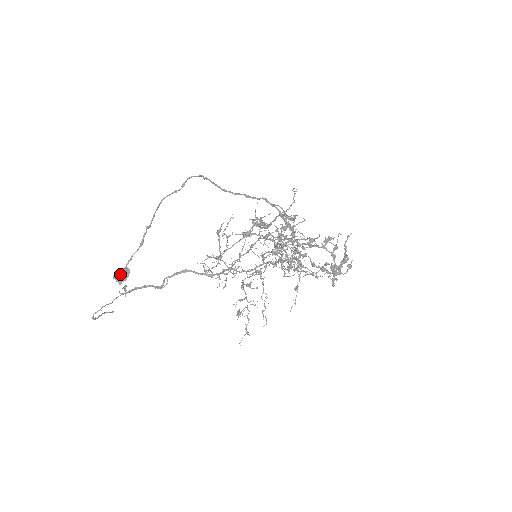
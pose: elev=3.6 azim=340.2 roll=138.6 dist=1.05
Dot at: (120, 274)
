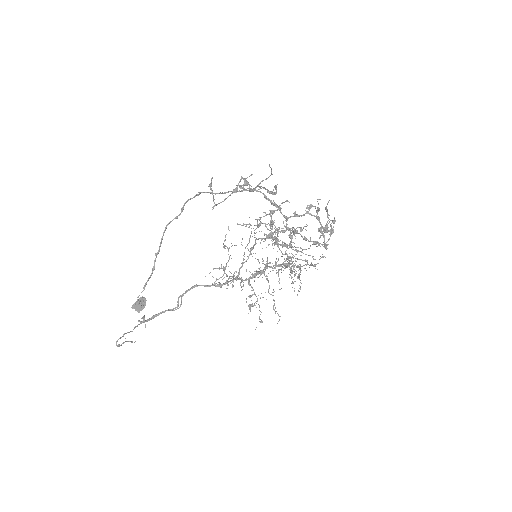
Dot at: (137, 301)
